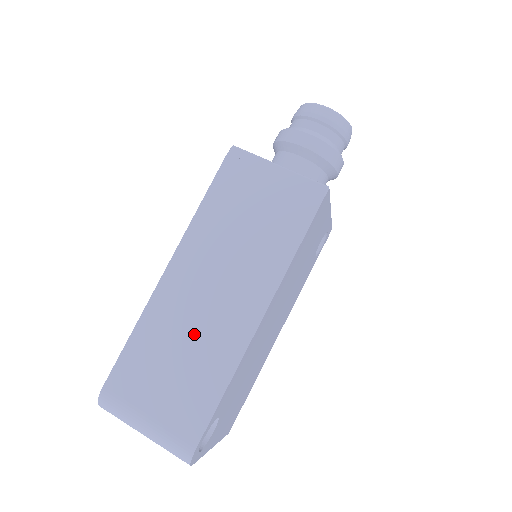
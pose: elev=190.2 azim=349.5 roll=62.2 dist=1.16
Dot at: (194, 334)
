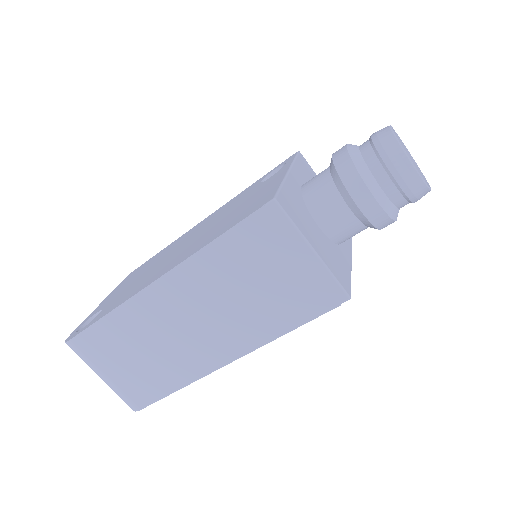
Dot at: (163, 344)
